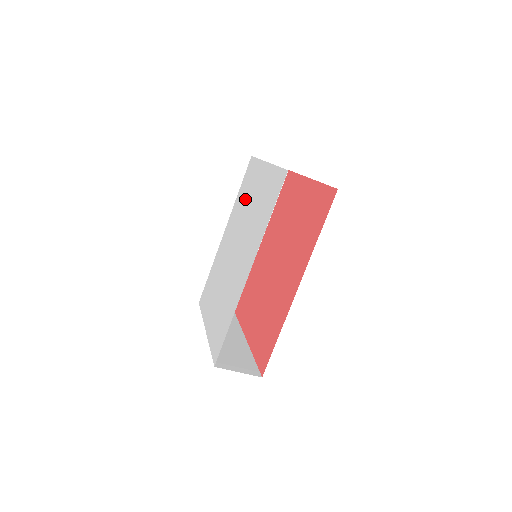
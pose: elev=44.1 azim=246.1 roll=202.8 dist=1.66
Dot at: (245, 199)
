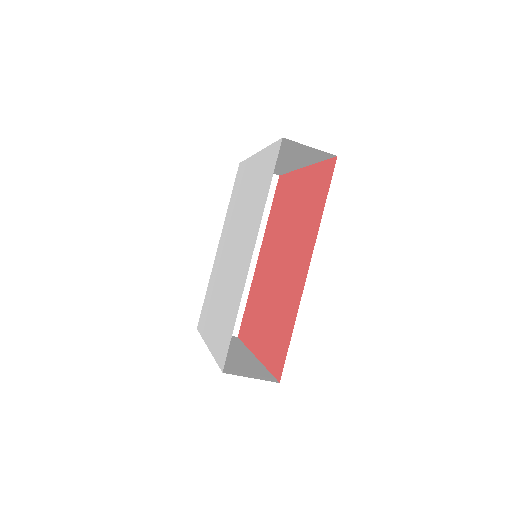
Dot at: (238, 200)
